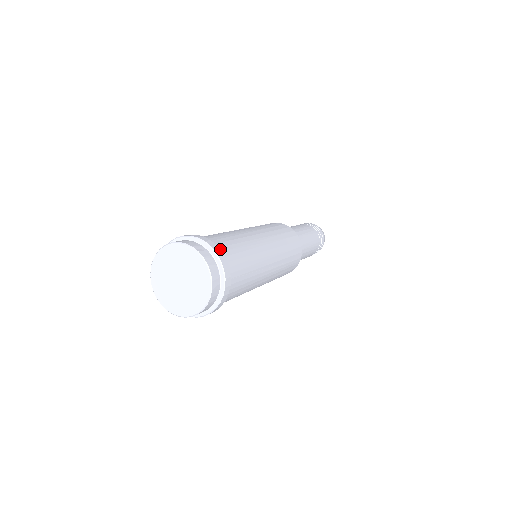
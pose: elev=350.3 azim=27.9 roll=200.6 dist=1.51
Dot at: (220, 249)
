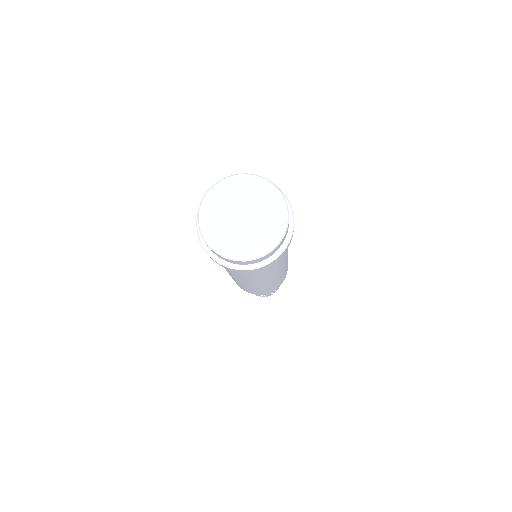
Dot at: occluded
